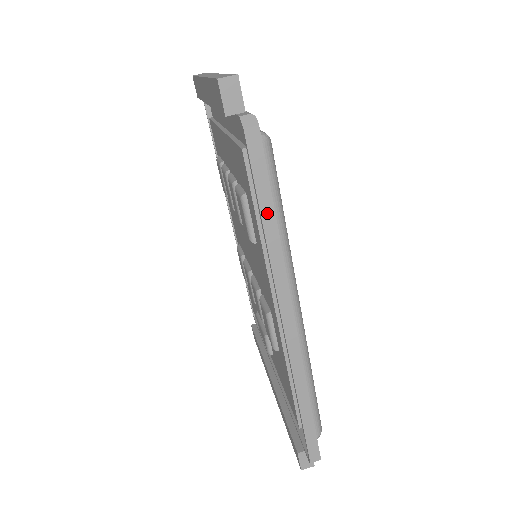
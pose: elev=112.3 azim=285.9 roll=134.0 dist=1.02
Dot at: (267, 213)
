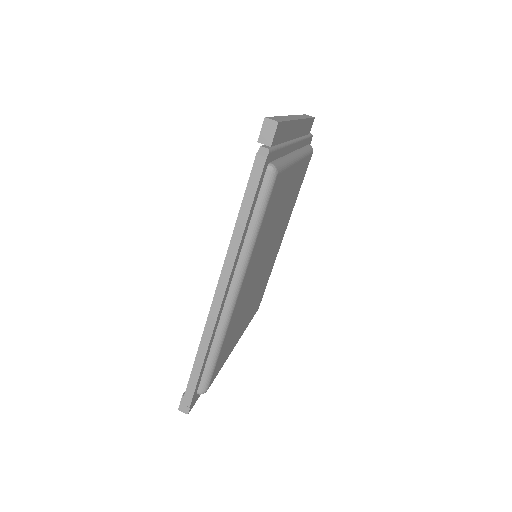
Dot at: (243, 214)
